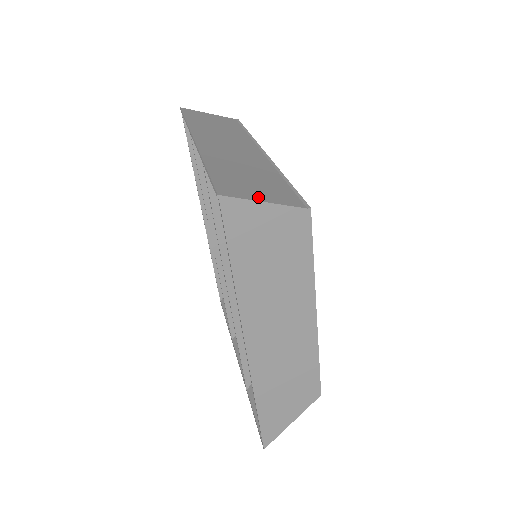
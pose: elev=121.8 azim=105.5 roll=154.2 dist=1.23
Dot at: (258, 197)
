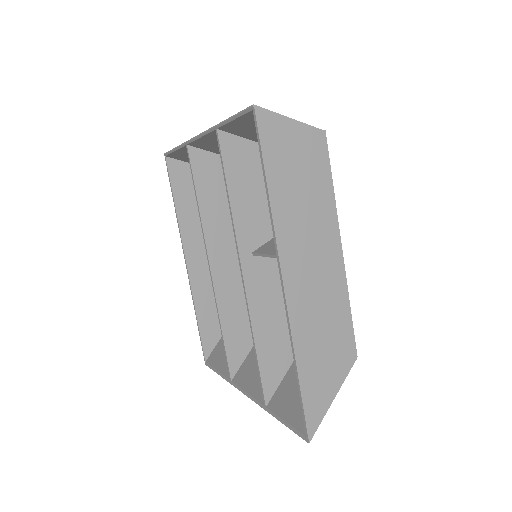
Dot at: occluded
